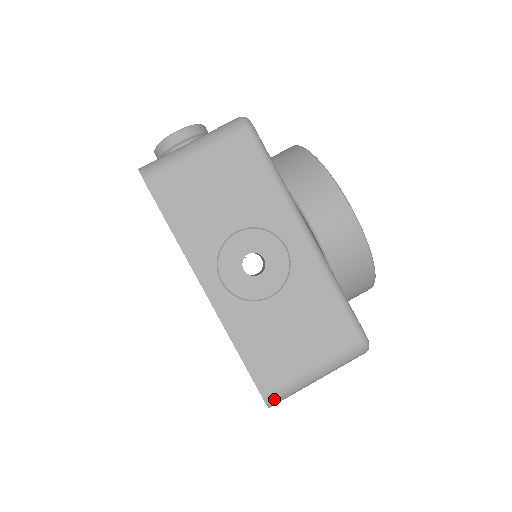
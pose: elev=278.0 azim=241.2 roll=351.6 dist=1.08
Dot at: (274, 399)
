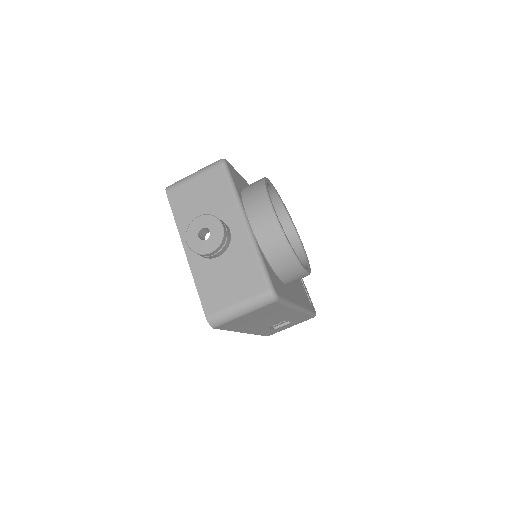
Dot at: (213, 320)
